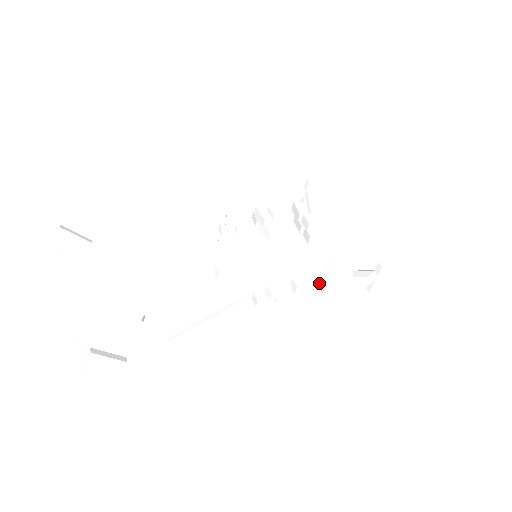
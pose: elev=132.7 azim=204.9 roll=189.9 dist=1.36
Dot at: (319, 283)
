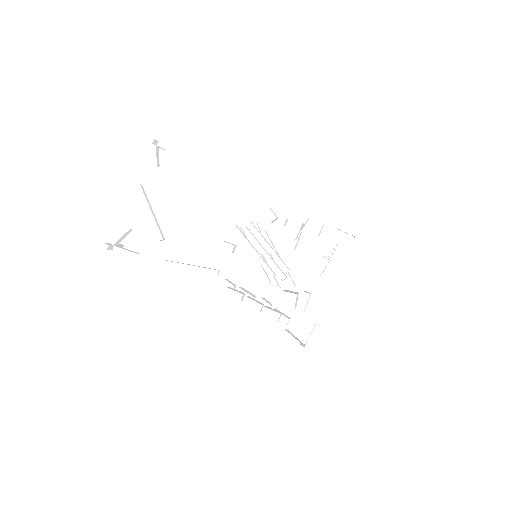
Dot at: (261, 313)
